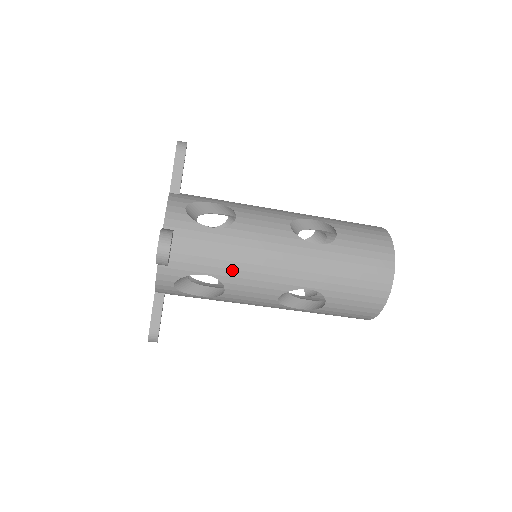
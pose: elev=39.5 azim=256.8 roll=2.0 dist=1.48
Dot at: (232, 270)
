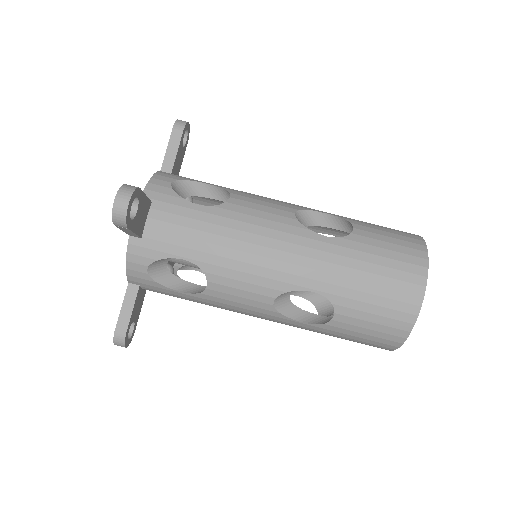
Dot at: (216, 256)
